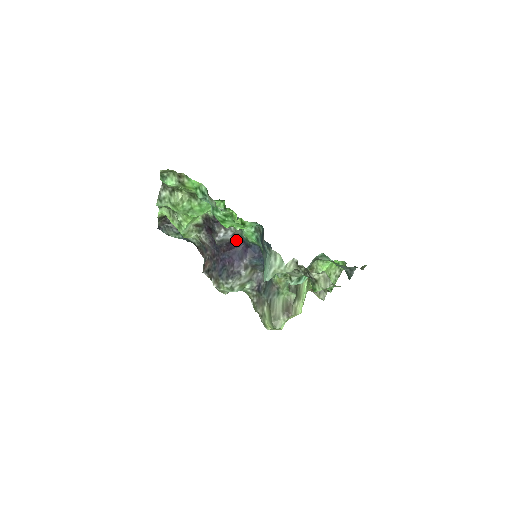
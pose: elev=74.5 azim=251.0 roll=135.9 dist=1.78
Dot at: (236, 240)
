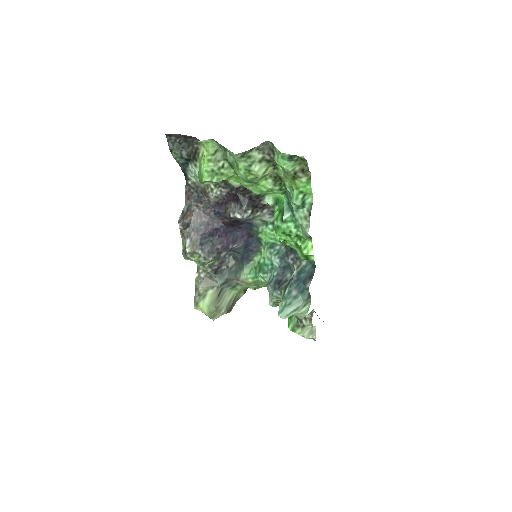
Dot at: (246, 223)
